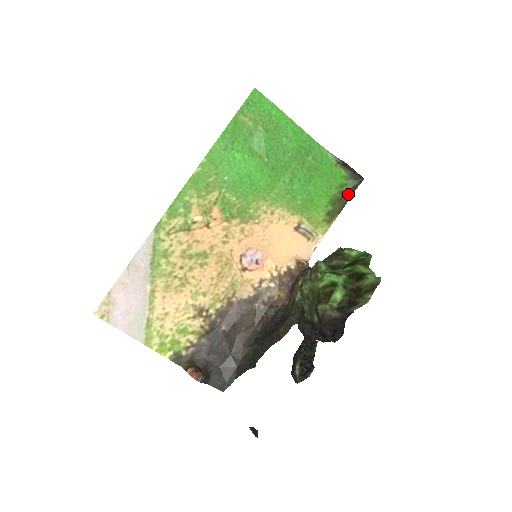
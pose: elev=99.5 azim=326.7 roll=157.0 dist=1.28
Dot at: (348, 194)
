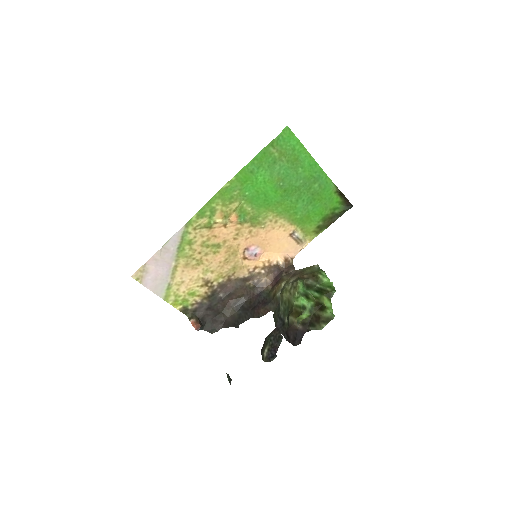
Dot at: (338, 215)
